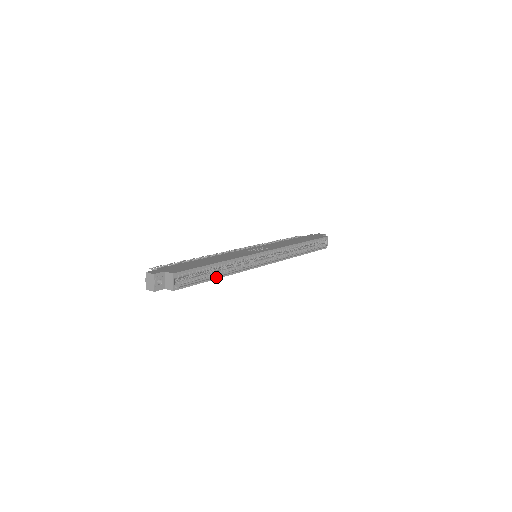
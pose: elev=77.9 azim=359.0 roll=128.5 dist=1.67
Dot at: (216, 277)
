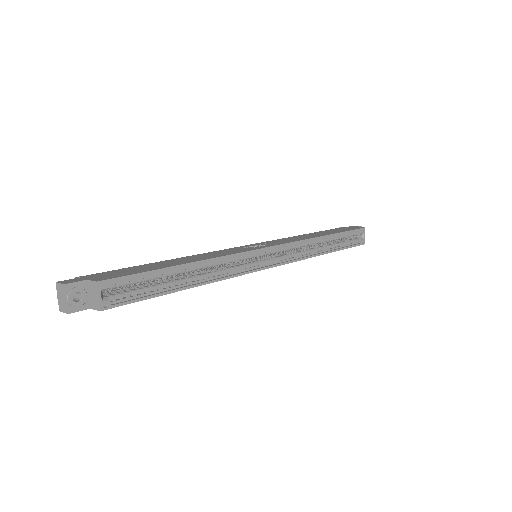
Dot at: (183, 287)
